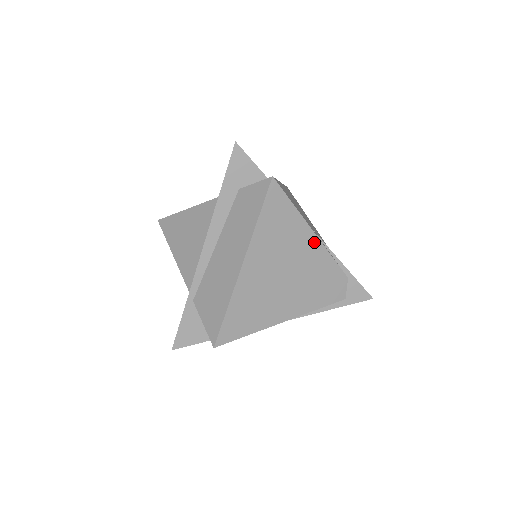
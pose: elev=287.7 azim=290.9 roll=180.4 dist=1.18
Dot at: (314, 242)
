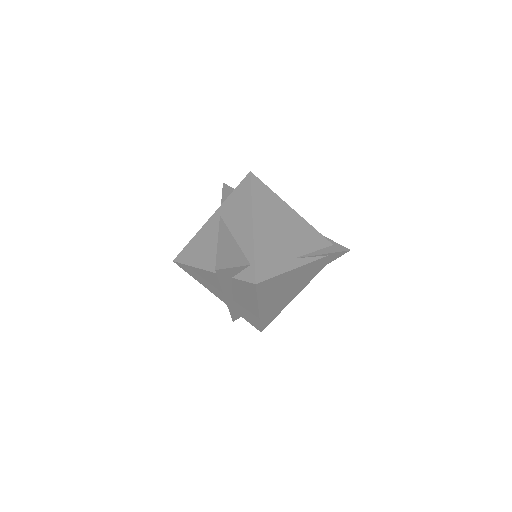
Dot at: (298, 270)
